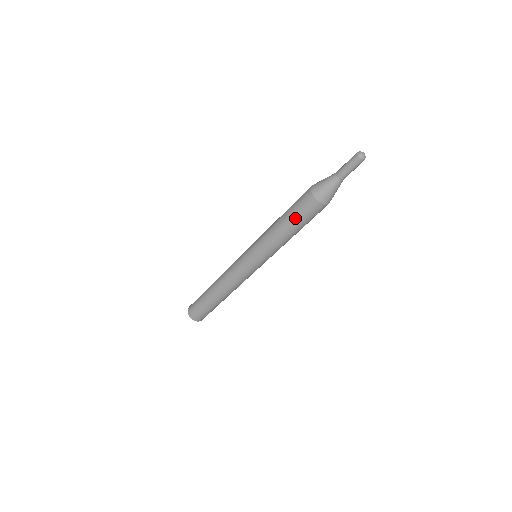
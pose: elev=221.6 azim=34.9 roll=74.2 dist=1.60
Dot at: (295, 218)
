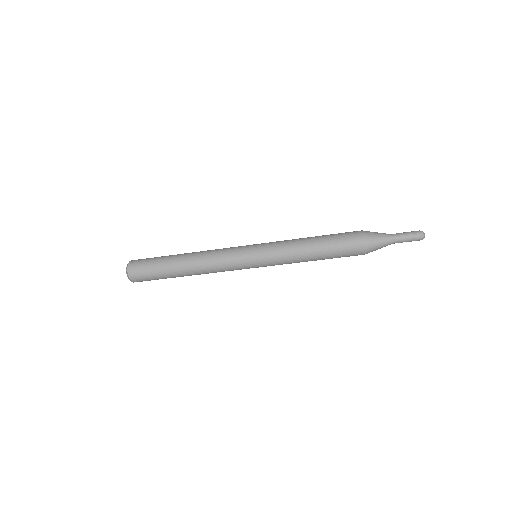
Dot at: (331, 239)
